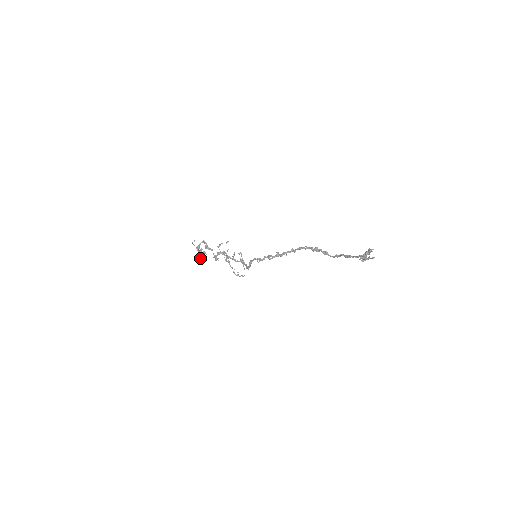
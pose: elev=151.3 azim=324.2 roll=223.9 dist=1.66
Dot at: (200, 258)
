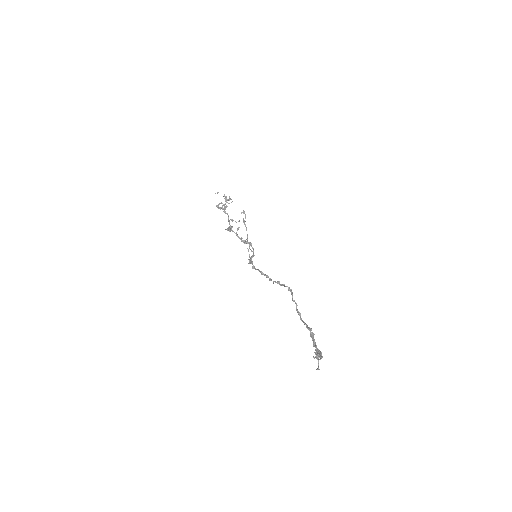
Dot at: (228, 199)
